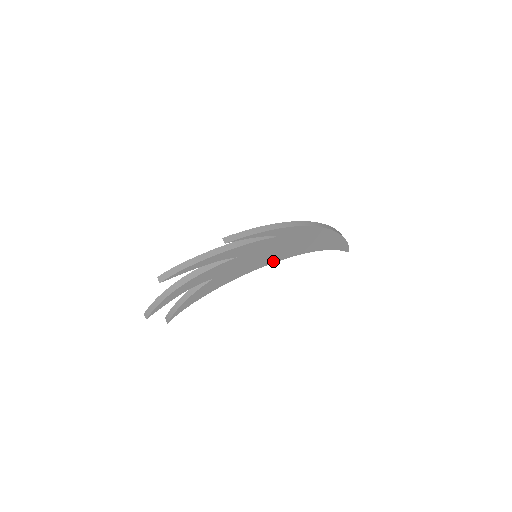
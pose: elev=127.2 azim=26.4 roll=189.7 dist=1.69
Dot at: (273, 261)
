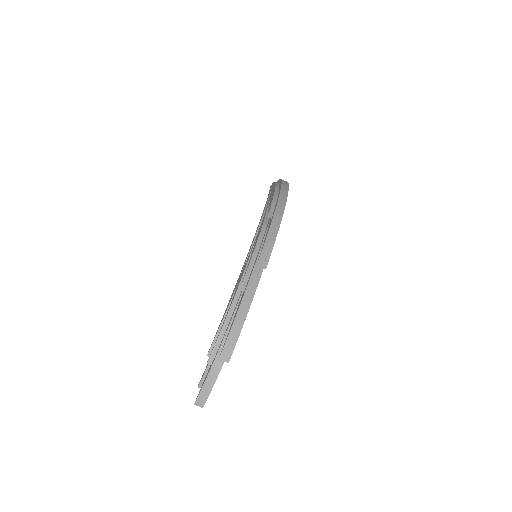
Dot at: occluded
